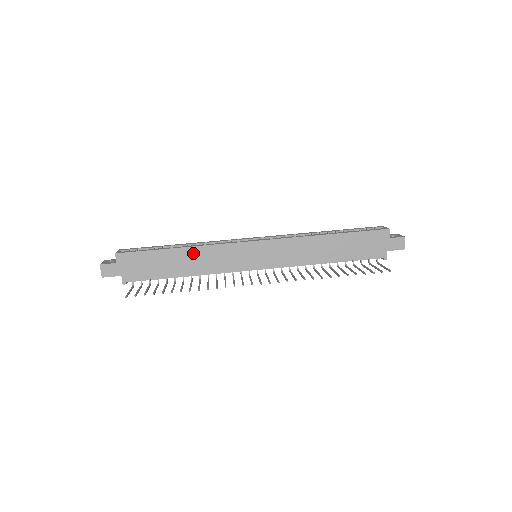
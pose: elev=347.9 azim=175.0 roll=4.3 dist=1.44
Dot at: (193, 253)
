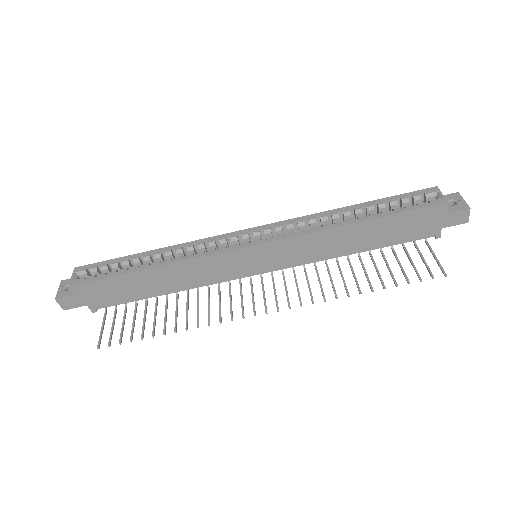
Dot at: (170, 271)
